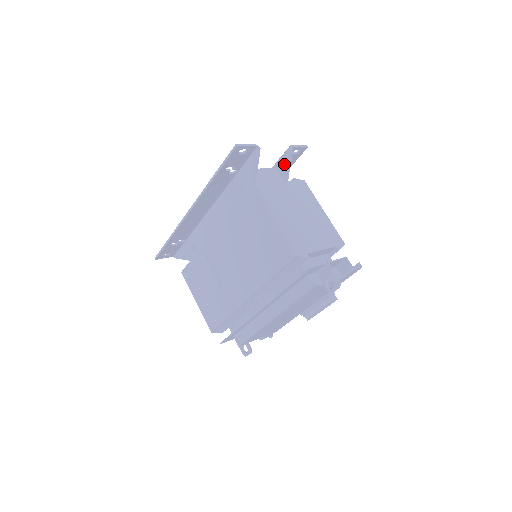
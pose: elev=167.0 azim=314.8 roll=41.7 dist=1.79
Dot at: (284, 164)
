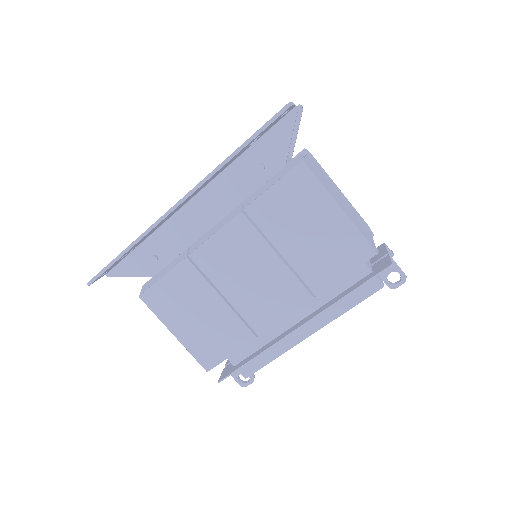
Dot at: occluded
